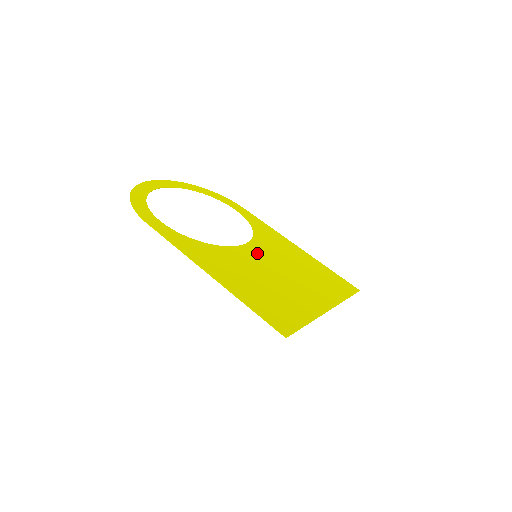
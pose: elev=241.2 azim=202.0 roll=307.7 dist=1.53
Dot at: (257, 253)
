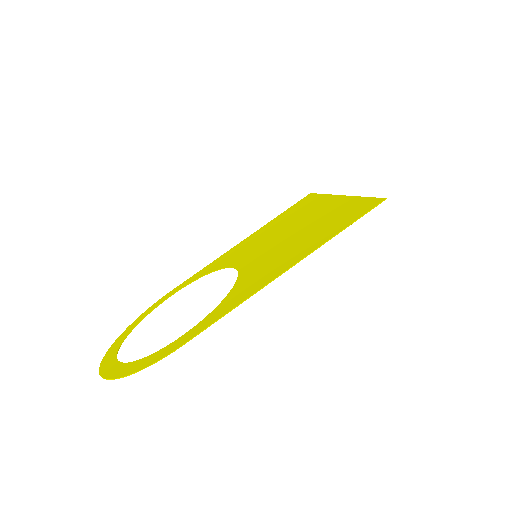
Dot at: (251, 257)
